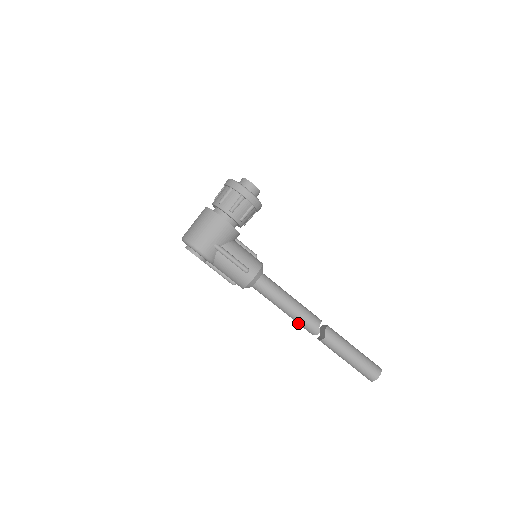
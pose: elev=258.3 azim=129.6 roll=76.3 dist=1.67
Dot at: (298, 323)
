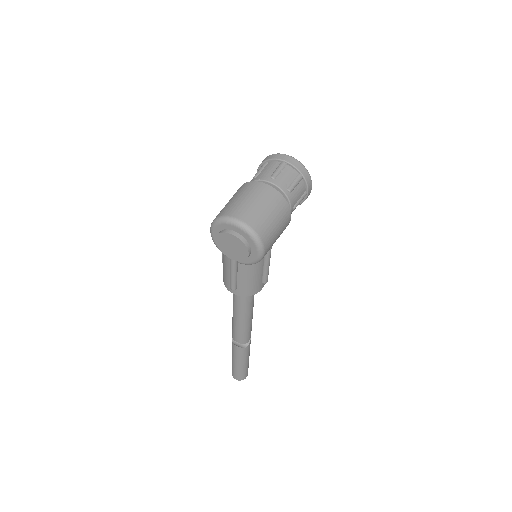
Dot at: (239, 332)
